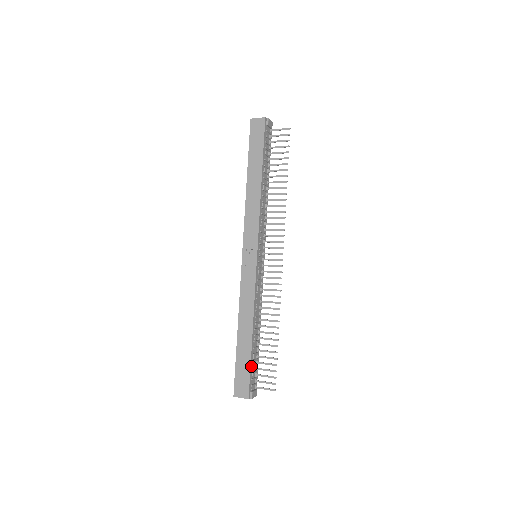
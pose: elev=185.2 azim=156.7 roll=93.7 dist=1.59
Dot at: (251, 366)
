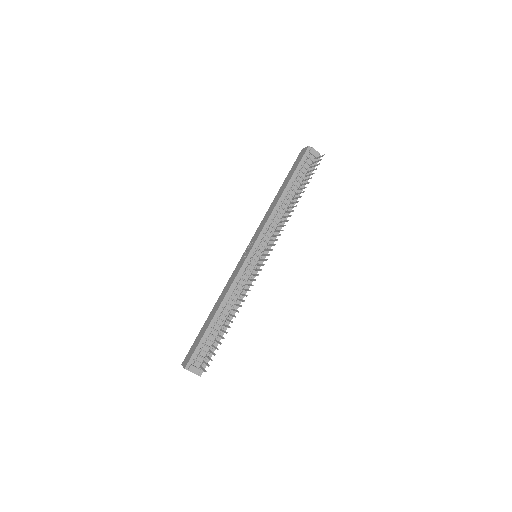
Dot at: (202, 342)
